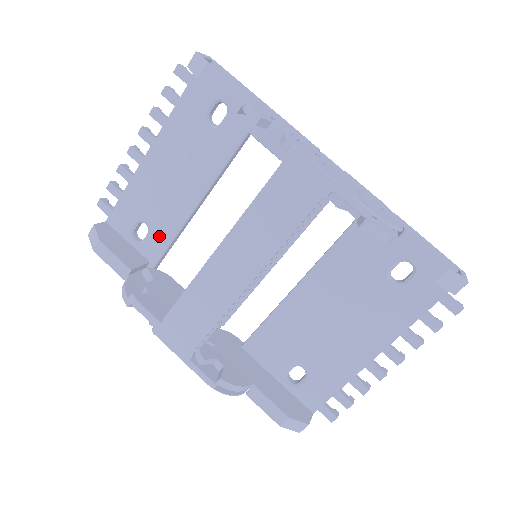
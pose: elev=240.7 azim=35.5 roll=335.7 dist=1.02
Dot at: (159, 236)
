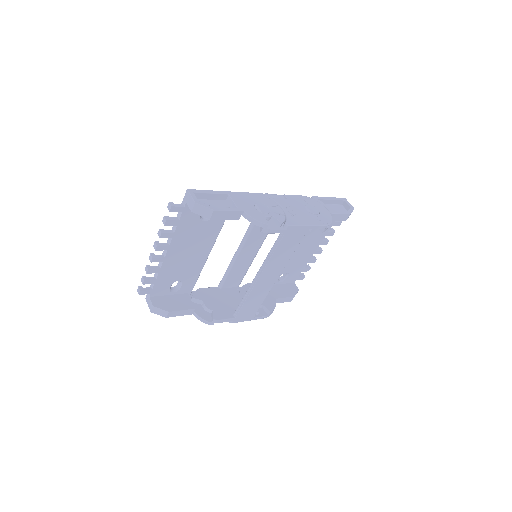
Dot at: (190, 280)
